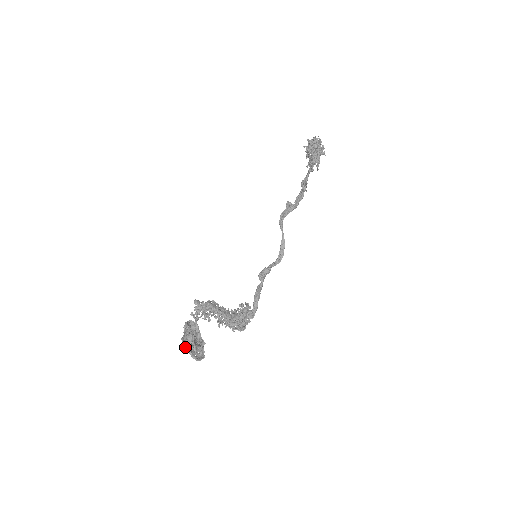
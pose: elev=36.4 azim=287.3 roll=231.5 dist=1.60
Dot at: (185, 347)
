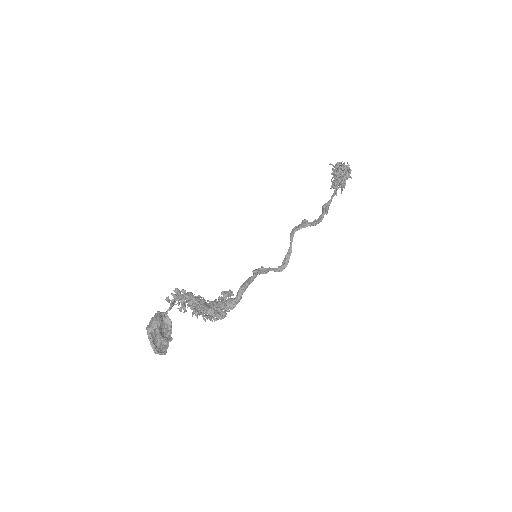
Dot at: (147, 332)
